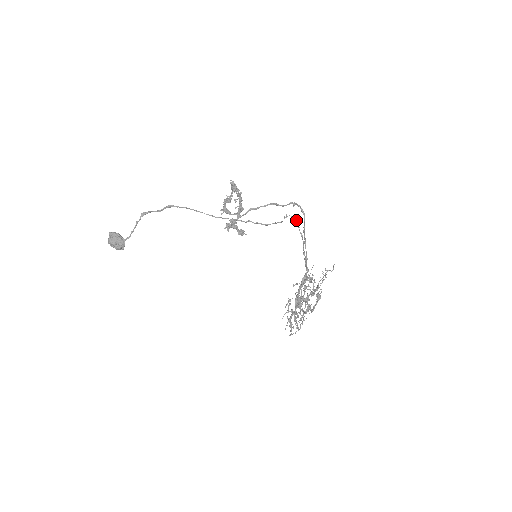
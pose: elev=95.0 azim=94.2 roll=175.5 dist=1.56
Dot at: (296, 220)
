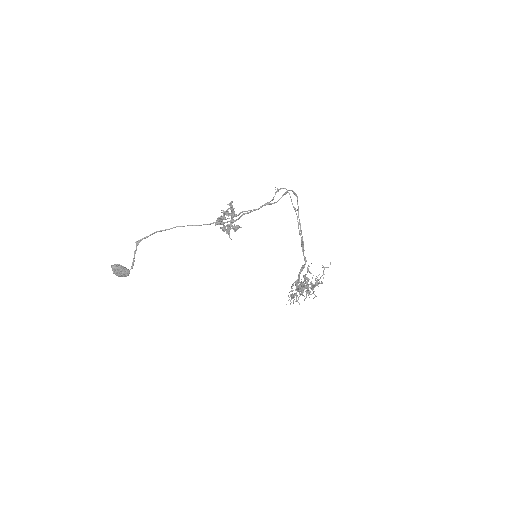
Dot at: (288, 192)
